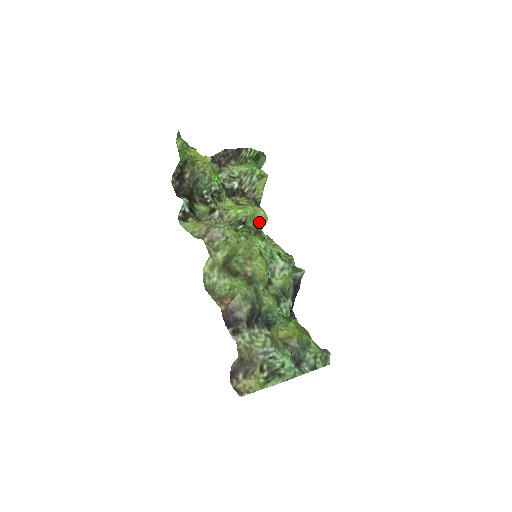
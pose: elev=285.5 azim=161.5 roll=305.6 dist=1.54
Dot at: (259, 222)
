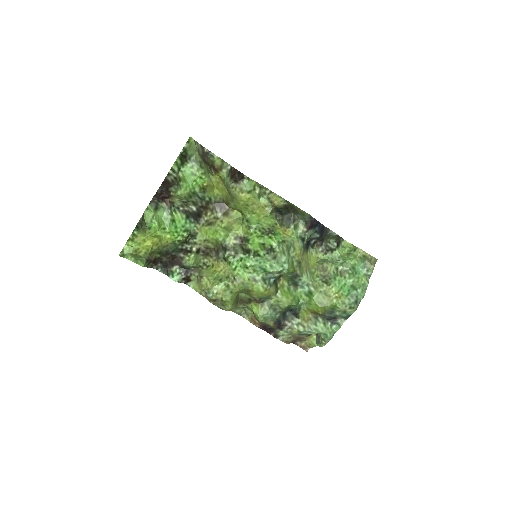
Dot at: (237, 225)
